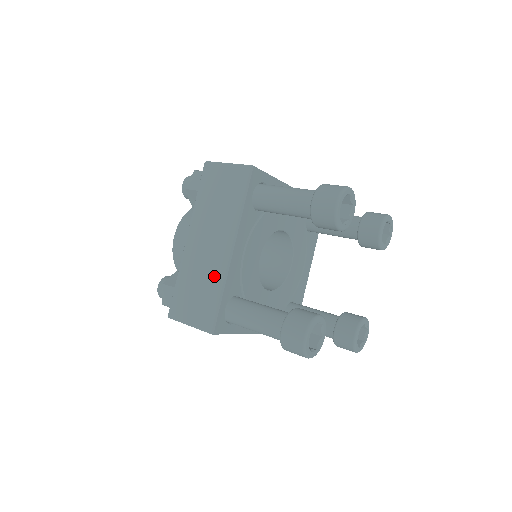
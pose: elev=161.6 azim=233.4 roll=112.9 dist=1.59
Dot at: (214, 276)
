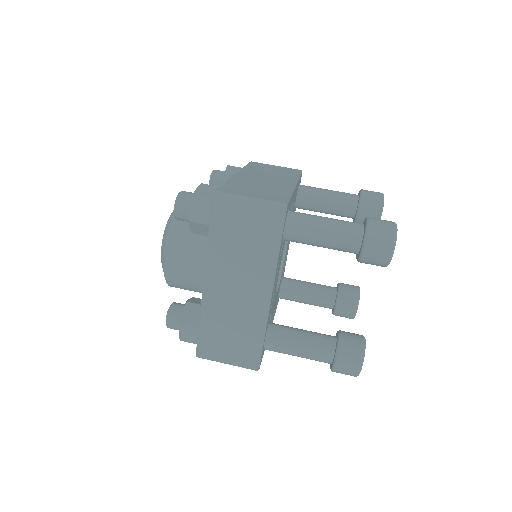
Dot at: (252, 320)
